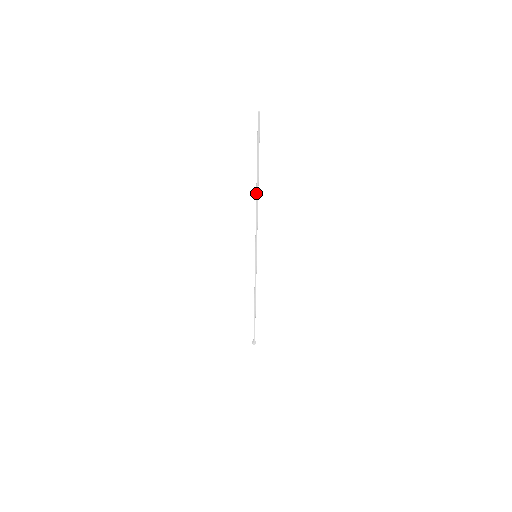
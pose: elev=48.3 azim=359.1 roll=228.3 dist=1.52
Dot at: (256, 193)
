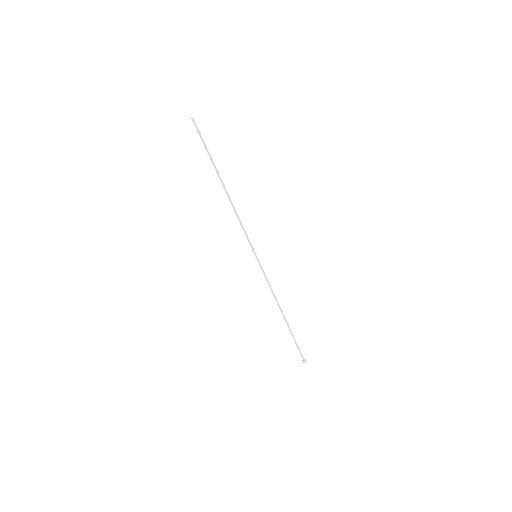
Dot at: (225, 191)
